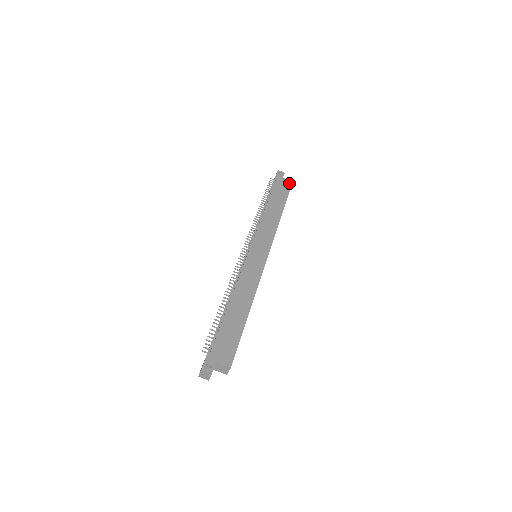
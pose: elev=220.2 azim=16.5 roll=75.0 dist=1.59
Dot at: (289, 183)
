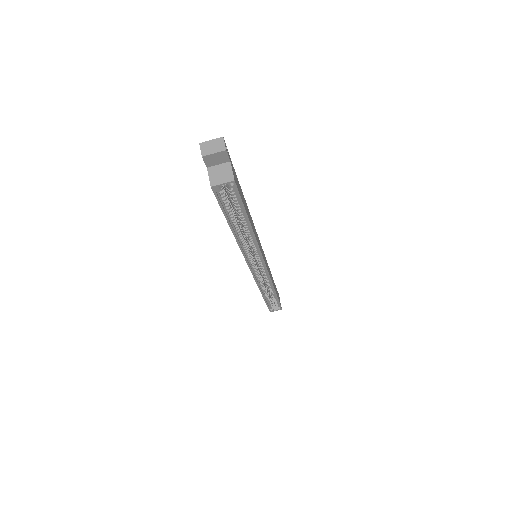
Dot at: occluded
